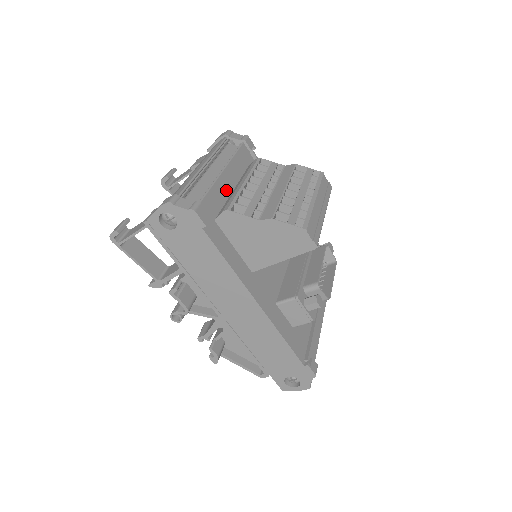
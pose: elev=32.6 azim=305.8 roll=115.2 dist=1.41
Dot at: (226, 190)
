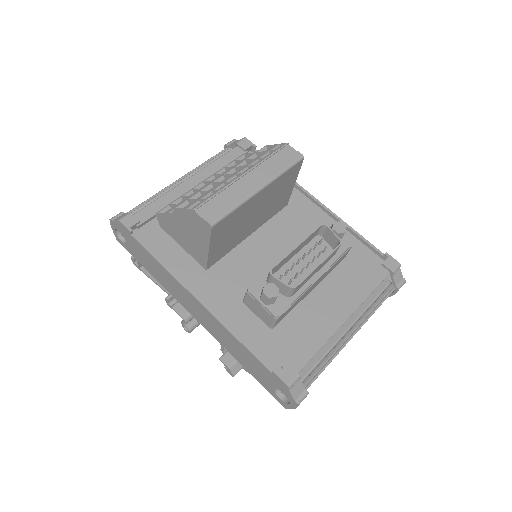
Dot at: occluded
